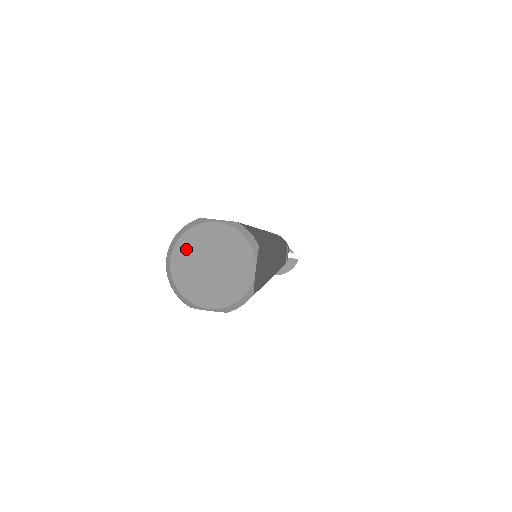
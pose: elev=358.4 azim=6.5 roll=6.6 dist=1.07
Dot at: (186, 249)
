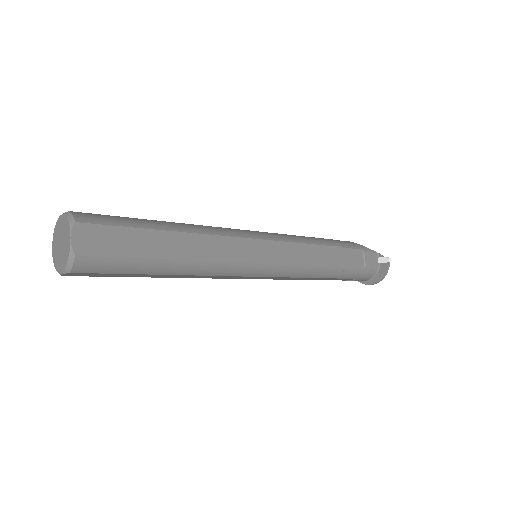
Dot at: (55, 238)
